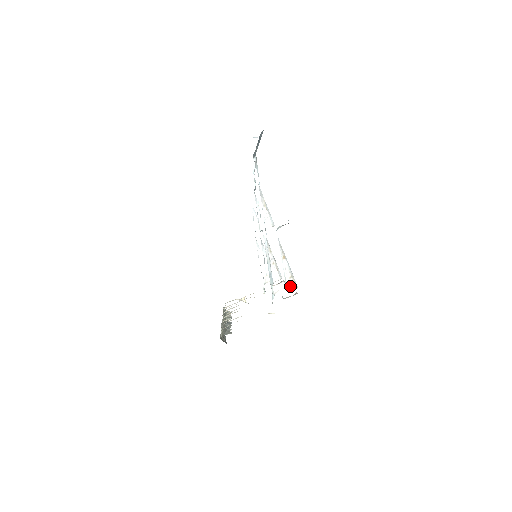
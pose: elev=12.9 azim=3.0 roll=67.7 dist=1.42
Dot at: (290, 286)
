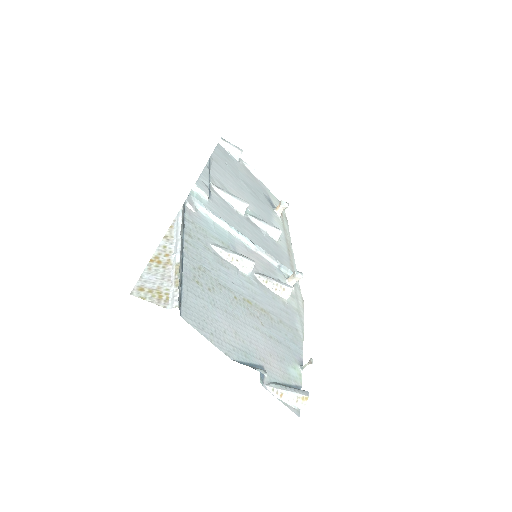
Dot at: (301, 406)
